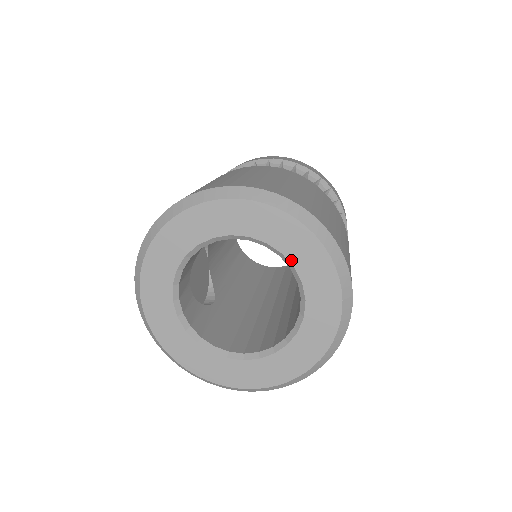
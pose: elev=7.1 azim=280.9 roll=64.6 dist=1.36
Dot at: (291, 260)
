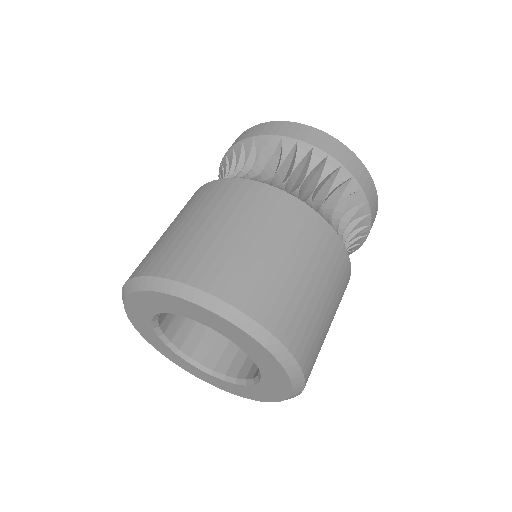
Dot at: (250, 355)
